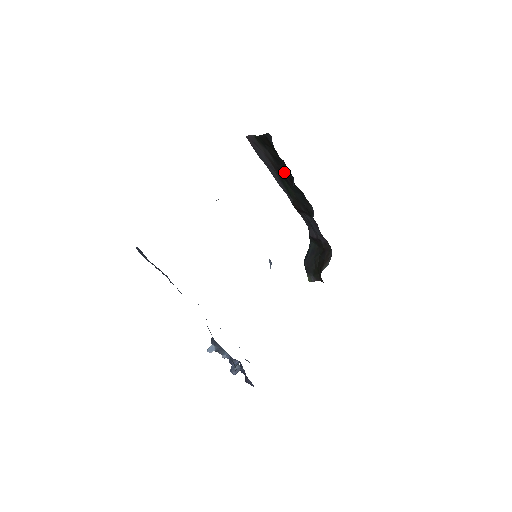
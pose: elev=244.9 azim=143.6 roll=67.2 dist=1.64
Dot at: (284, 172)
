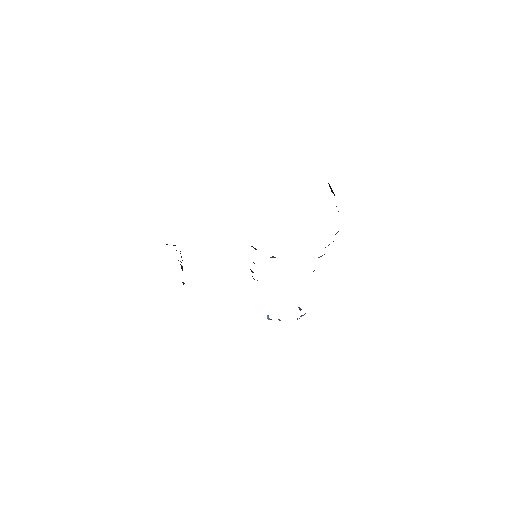
Dot at: occluded
